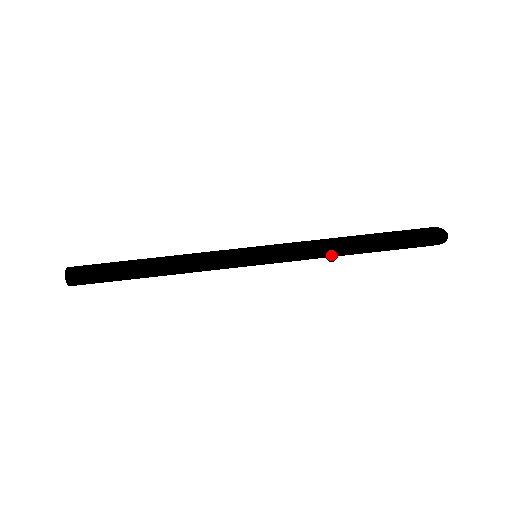
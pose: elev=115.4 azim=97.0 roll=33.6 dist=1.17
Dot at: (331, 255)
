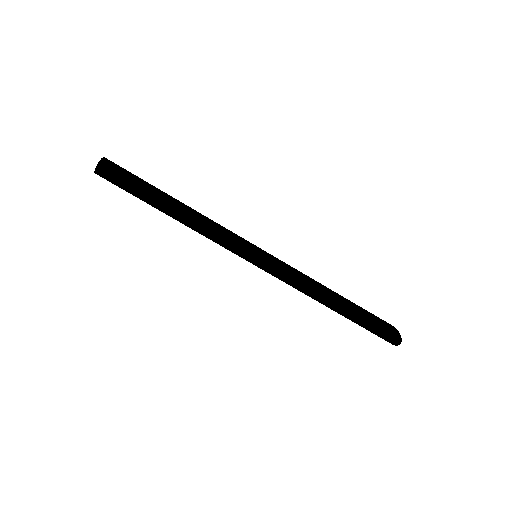
Dot at: (310, 296)
